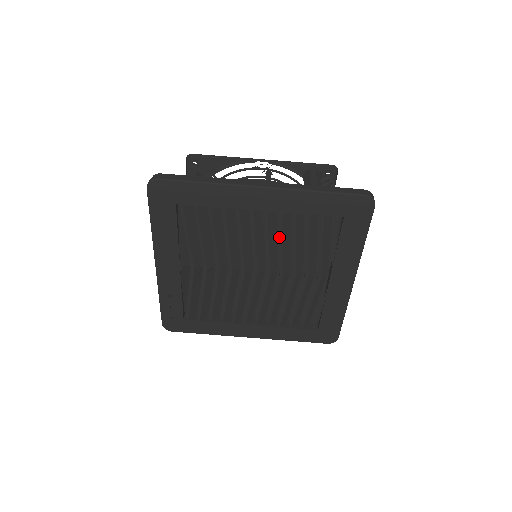
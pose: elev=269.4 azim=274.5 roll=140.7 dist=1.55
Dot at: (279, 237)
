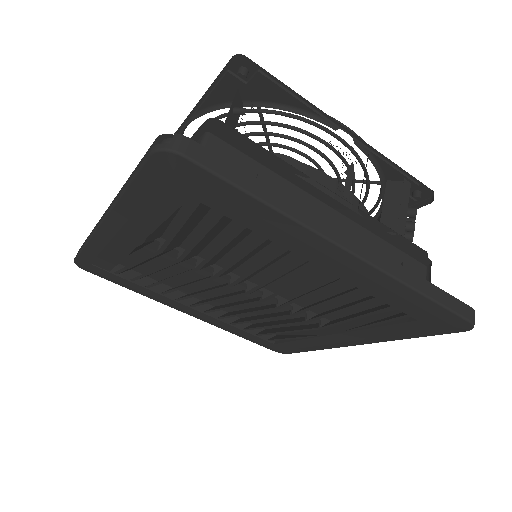
Dot at: (314, 290)
